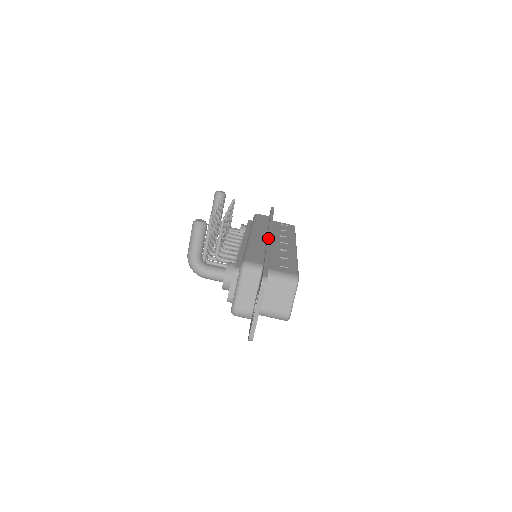
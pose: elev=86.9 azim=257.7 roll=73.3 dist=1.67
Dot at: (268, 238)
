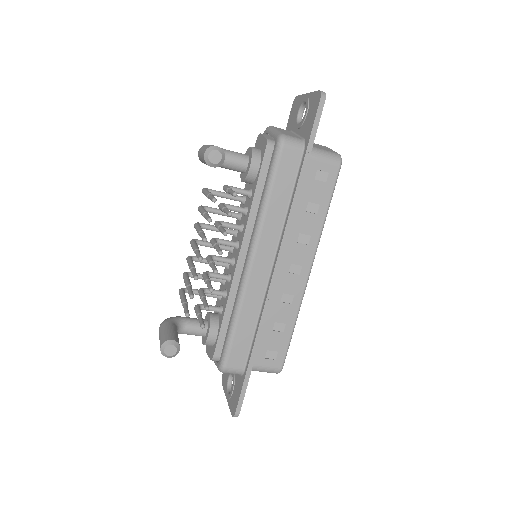
Dot at: (268, 294)
